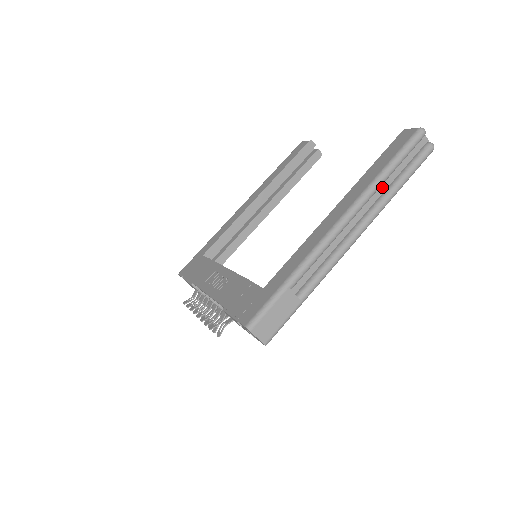
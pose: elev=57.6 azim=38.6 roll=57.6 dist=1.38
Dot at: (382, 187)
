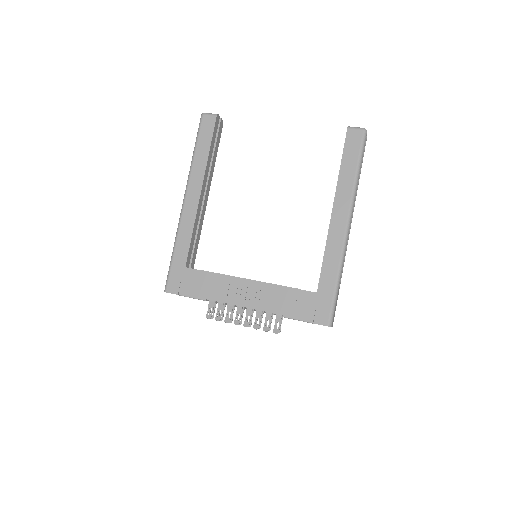
Dot at: occluded
